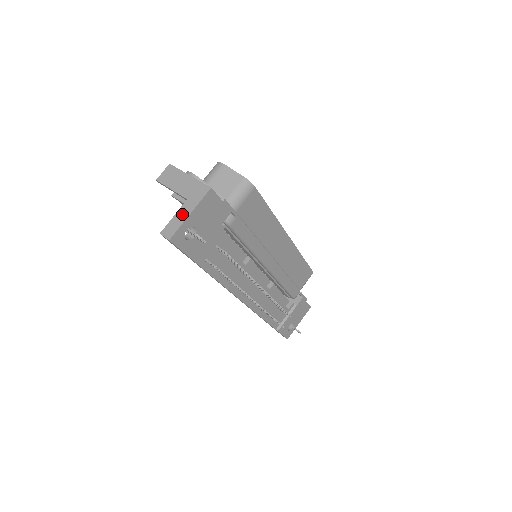
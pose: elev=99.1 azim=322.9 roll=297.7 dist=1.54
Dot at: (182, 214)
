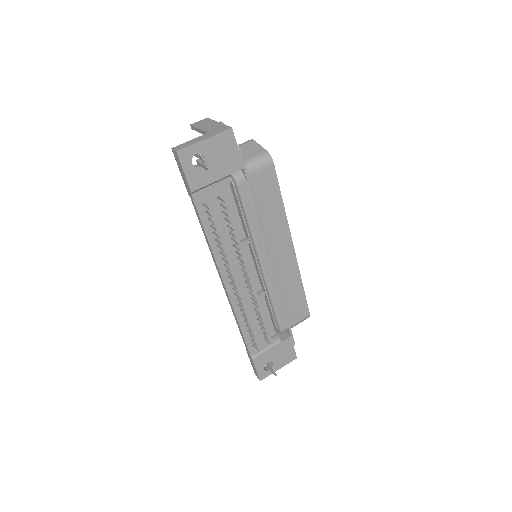
Dot at: (198, 139)
